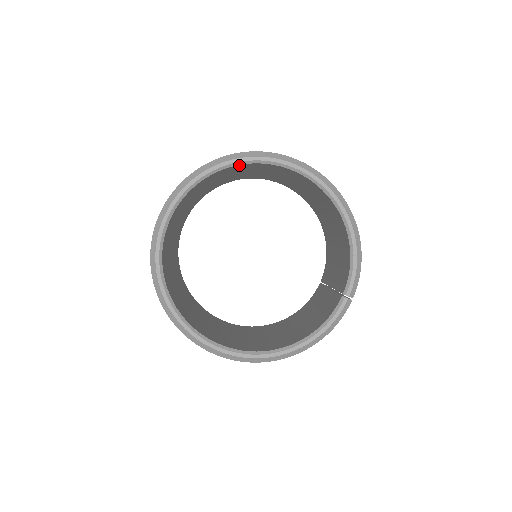
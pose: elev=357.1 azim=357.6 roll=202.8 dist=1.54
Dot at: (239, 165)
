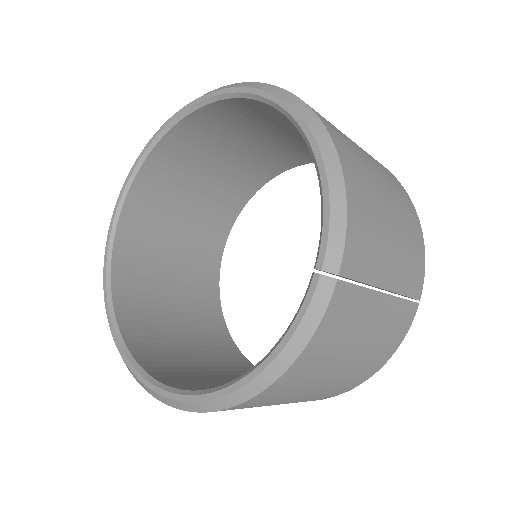
Dot at: (182, 124)
